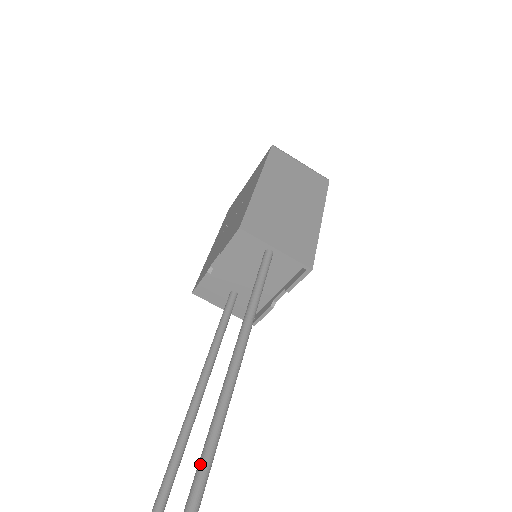
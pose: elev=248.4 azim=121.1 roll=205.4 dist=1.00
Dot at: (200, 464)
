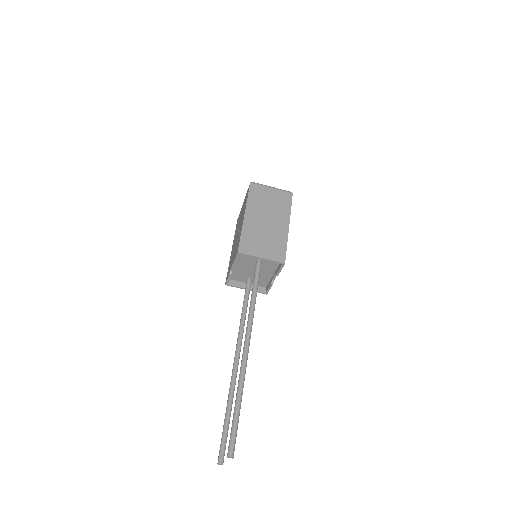
Dot at: (239, 379)
